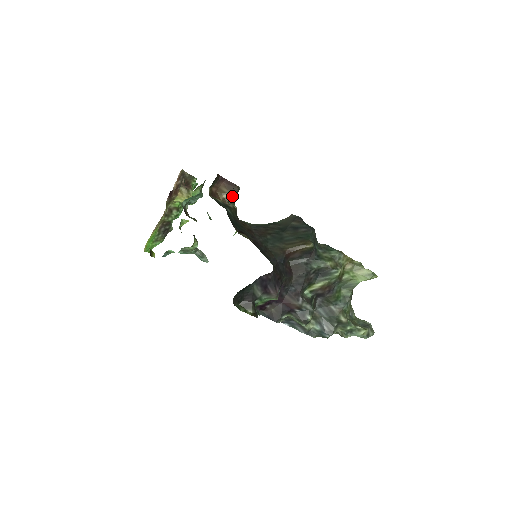
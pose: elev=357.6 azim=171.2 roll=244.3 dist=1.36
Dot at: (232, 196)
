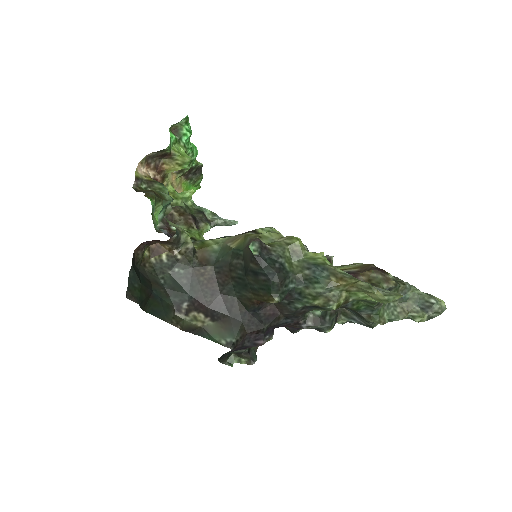
Dot at: (174, 246)
